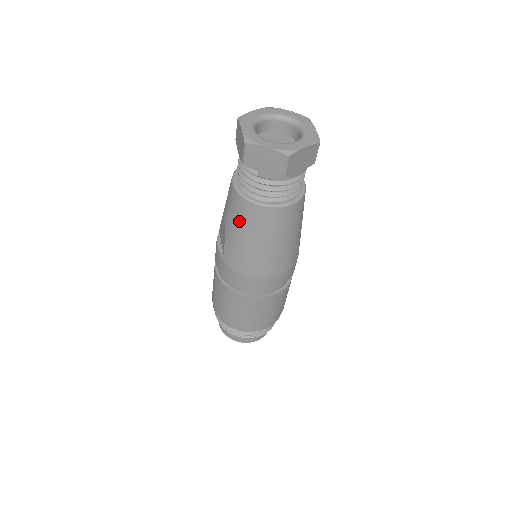
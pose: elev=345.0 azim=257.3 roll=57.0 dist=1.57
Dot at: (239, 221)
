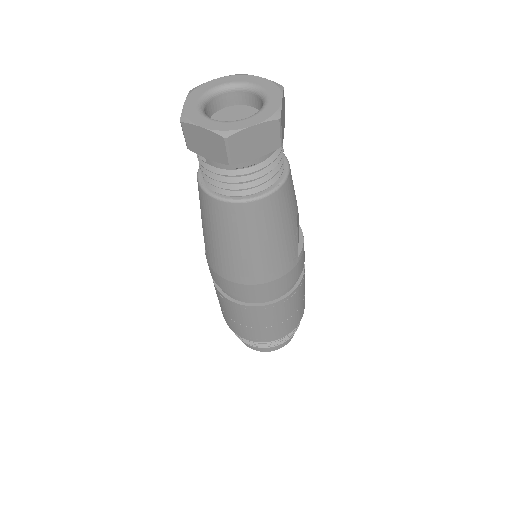
Dot at: (205, 217)
